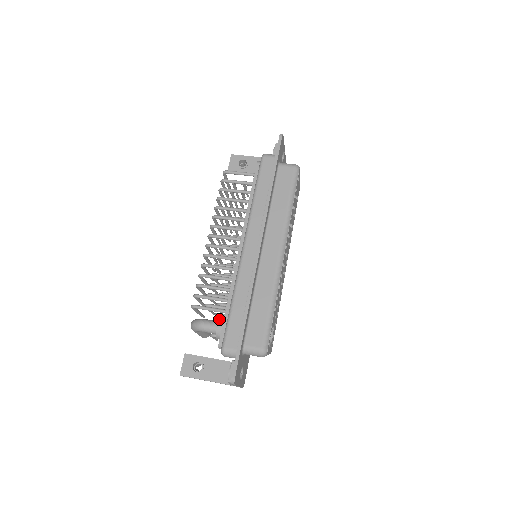
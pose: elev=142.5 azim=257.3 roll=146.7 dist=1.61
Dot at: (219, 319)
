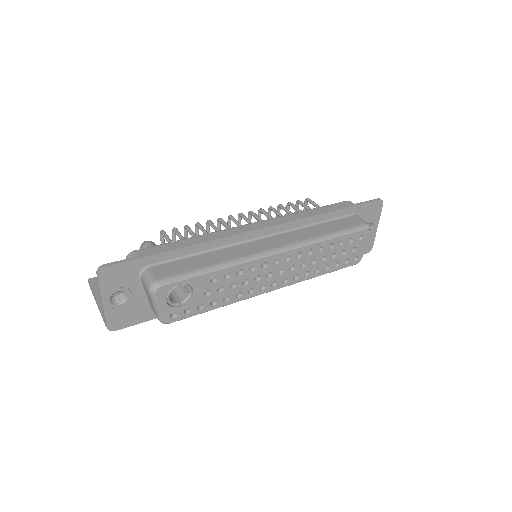
Dot at: occluded
